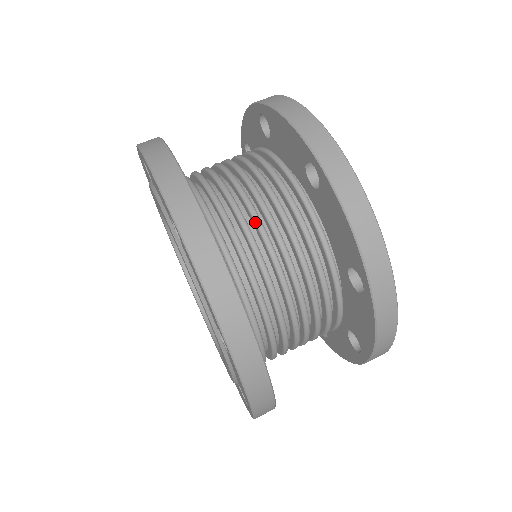
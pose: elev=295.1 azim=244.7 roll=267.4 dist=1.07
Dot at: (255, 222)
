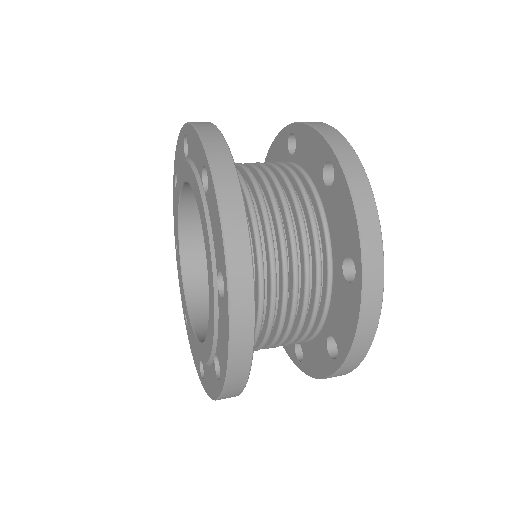
Dot at: occluded
